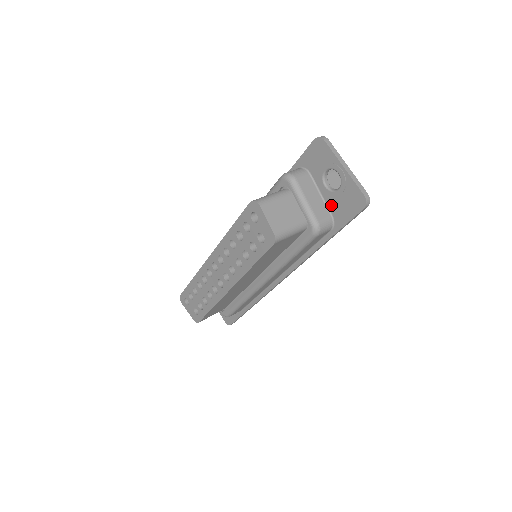
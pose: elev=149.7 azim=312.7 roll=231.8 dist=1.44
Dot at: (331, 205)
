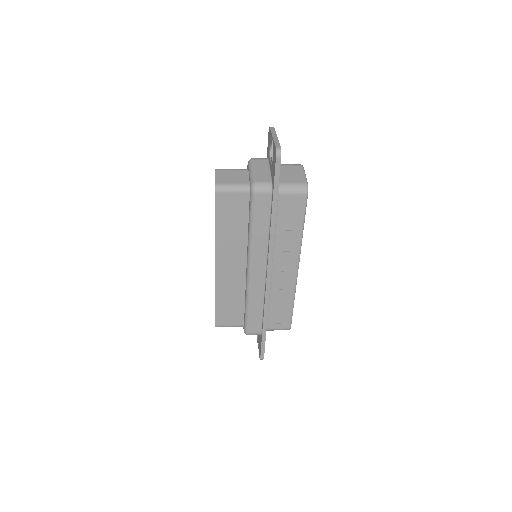
Dot at: (272, 173)
